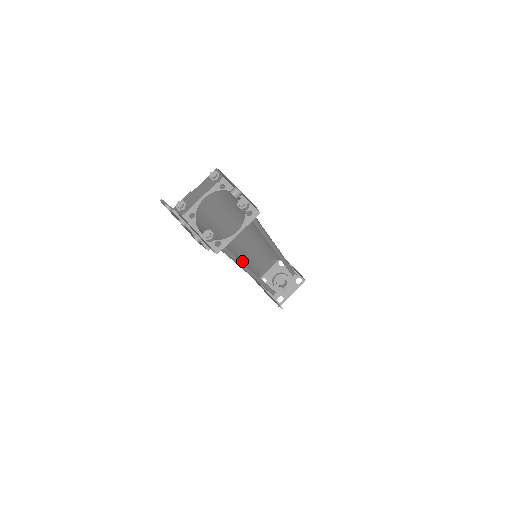
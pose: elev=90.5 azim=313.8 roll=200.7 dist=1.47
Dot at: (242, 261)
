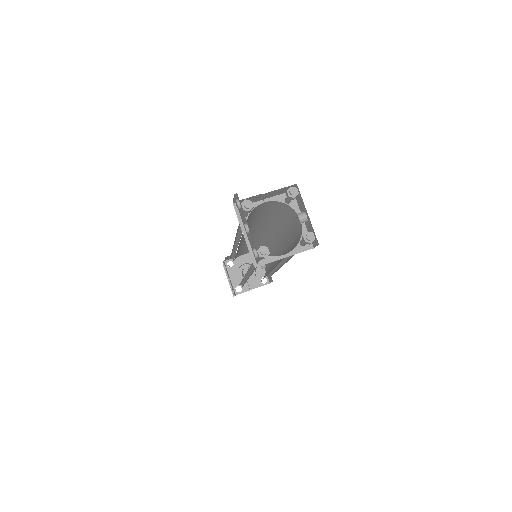
Dot at: occluded
